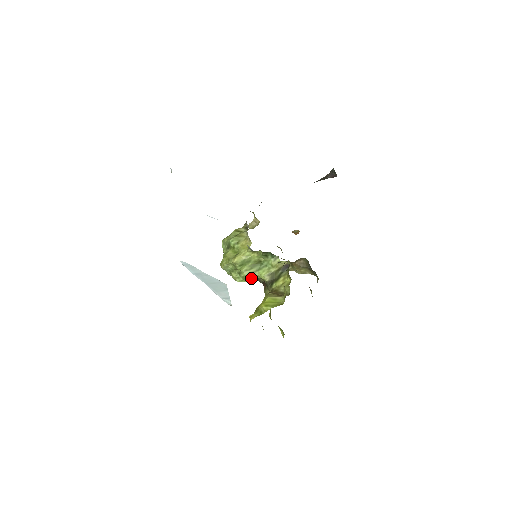
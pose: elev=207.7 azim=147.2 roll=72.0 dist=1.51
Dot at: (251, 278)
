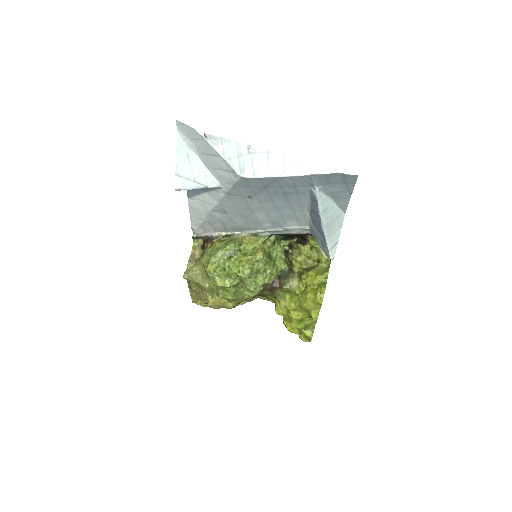
Dot at: (276, 271)
